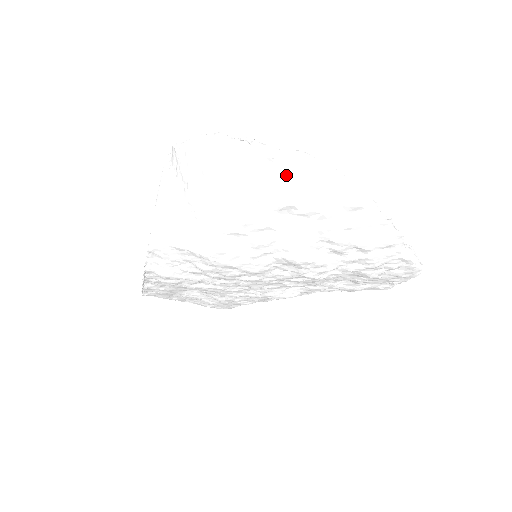
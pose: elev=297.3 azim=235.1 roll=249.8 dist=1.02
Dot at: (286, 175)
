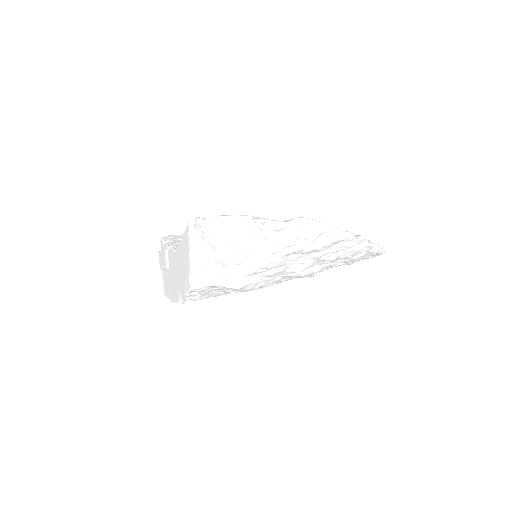
Dot at: (291, 237)
